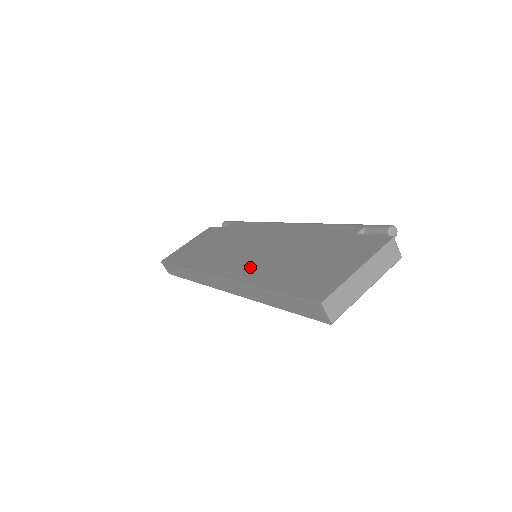
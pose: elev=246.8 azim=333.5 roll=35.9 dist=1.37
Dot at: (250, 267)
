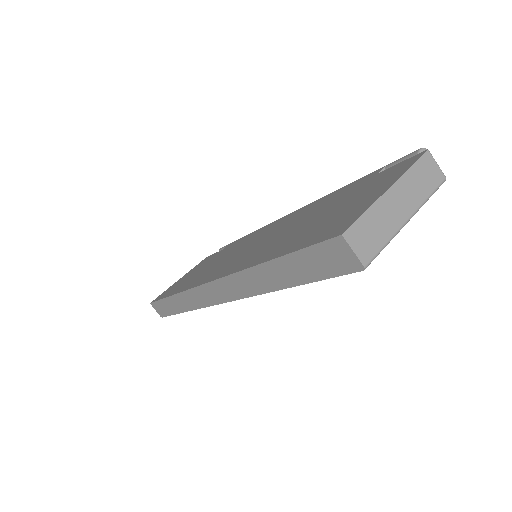
Dot at: (246, 258)
